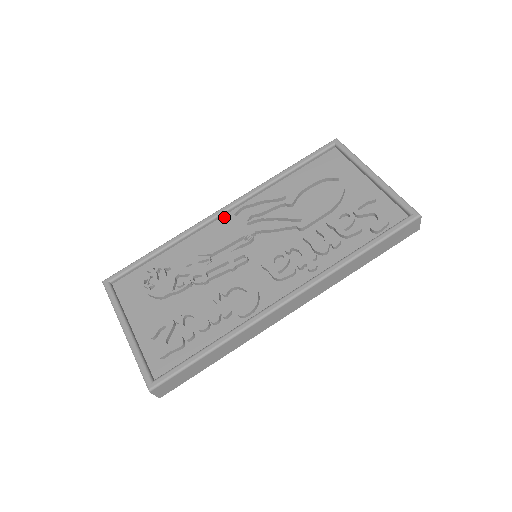
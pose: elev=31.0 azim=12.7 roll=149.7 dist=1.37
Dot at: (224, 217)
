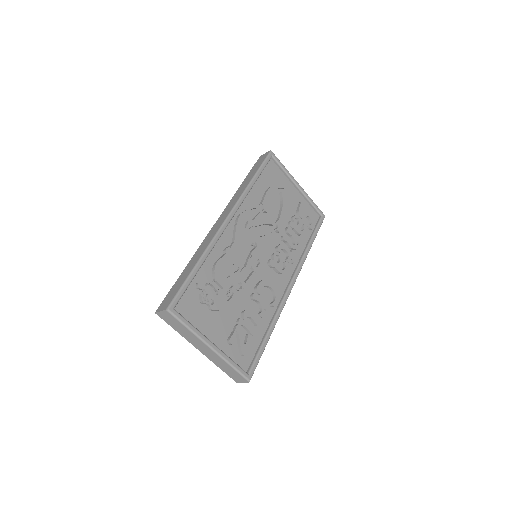
Dot at: (229, 226)
